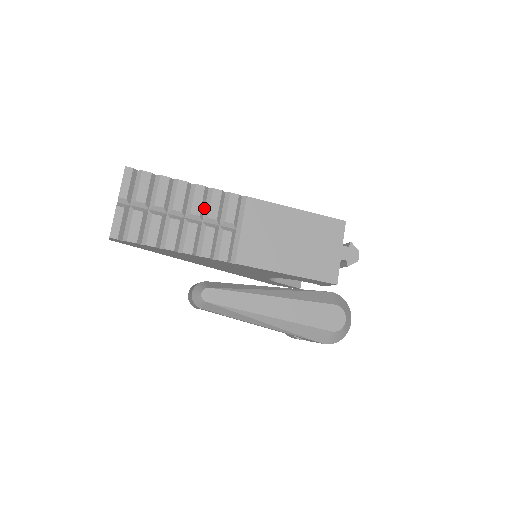
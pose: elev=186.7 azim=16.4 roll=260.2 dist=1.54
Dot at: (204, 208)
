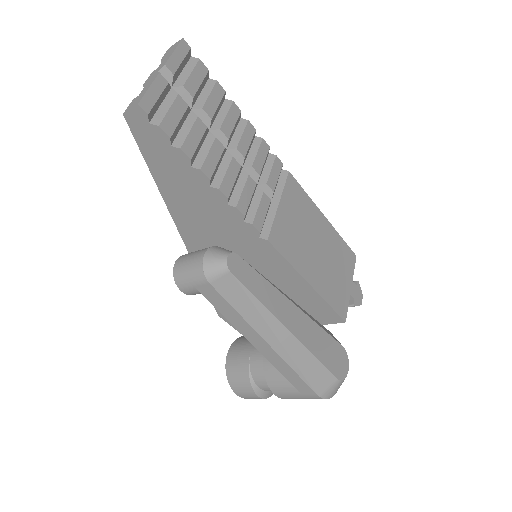
Dot at: (247, 154)
